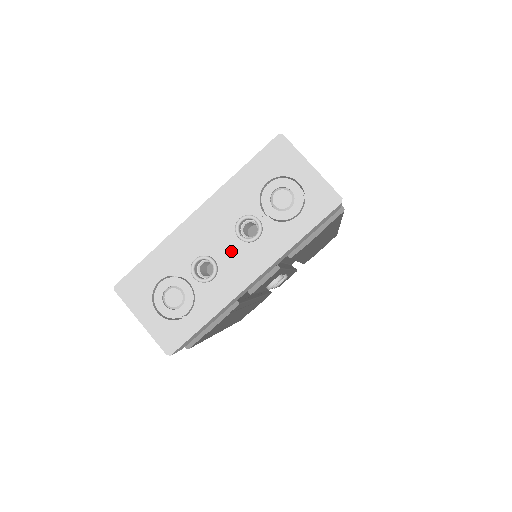
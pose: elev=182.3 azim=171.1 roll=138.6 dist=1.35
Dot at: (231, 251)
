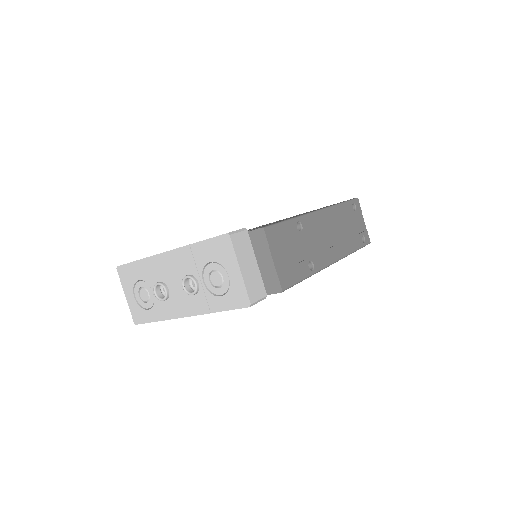
Dot at: (178, 291)
